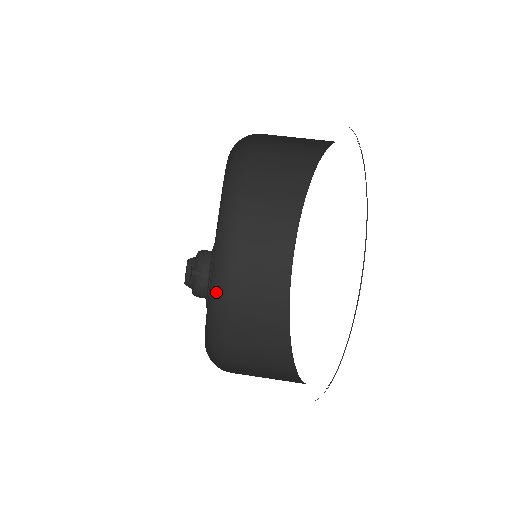
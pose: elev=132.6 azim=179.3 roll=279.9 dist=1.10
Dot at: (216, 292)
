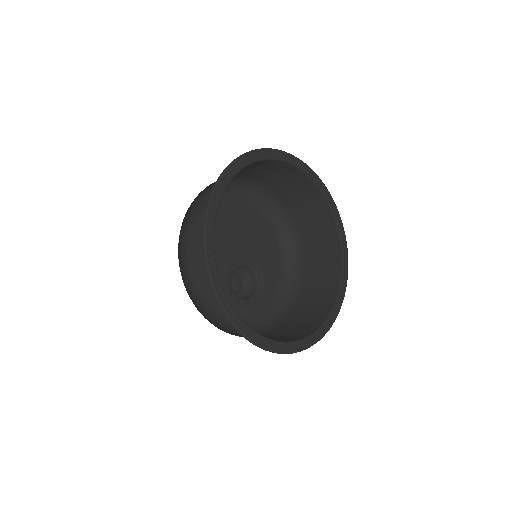
Dot at: (277, 313)
